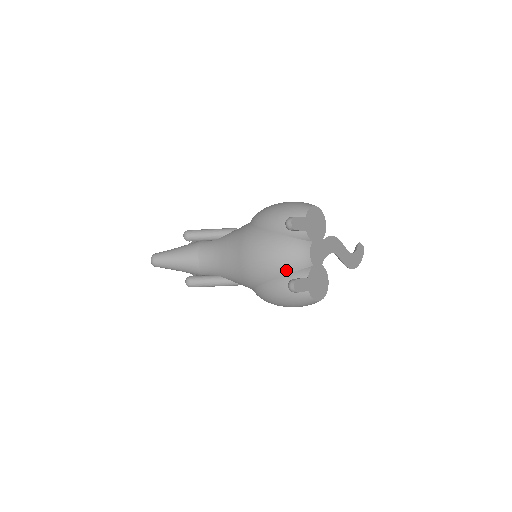
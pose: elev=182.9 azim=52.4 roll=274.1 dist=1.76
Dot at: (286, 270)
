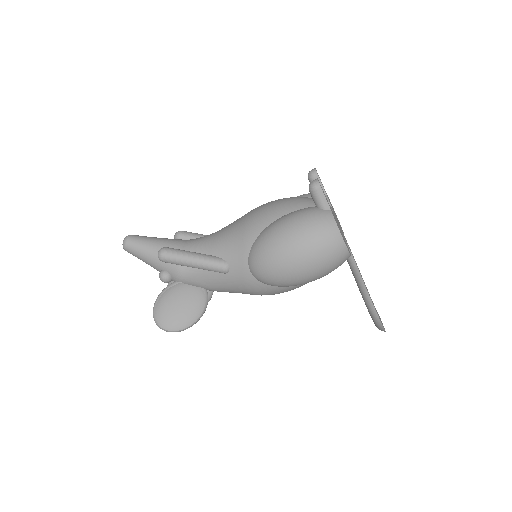
Dot at: (303, 205)
